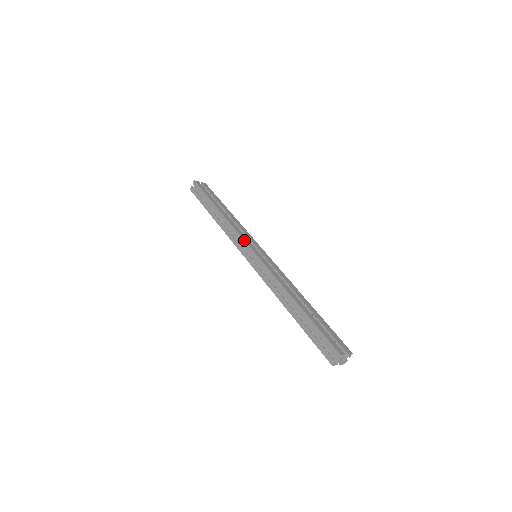
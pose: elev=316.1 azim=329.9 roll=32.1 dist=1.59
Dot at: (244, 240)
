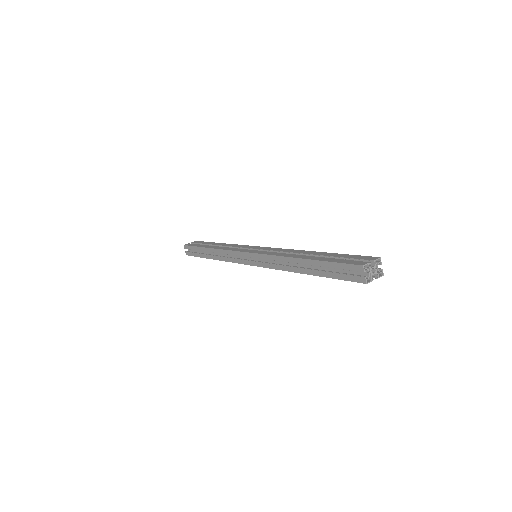
Dot at: (237, 251)
